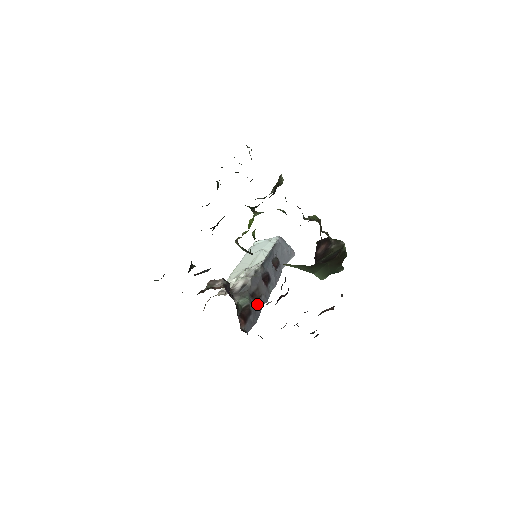
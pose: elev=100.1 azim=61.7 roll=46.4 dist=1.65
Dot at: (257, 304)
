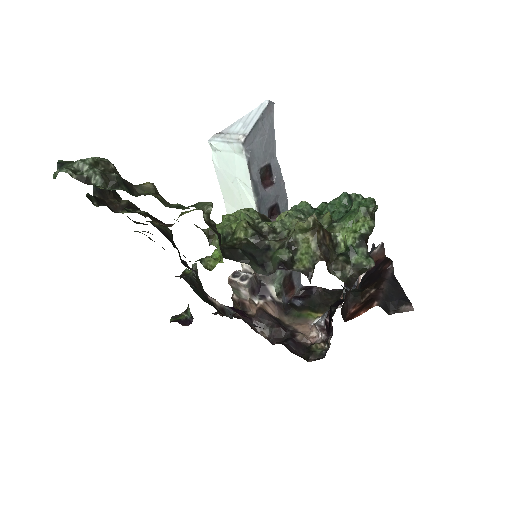
Dot at: occluded
